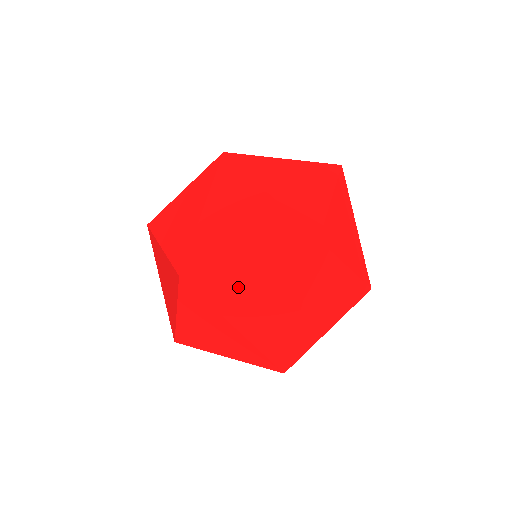
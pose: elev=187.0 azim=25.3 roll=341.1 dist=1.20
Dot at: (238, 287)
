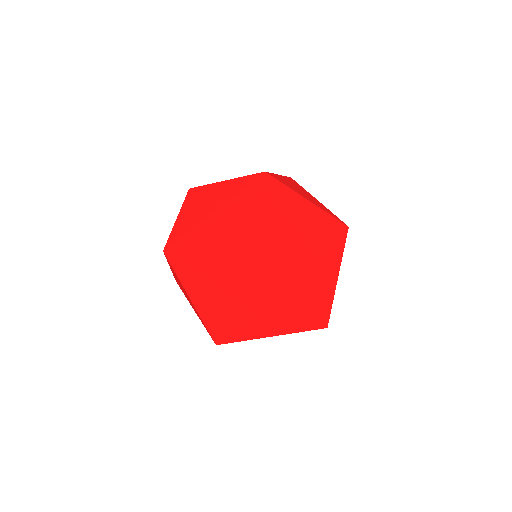
Dot at: (294, 208)
